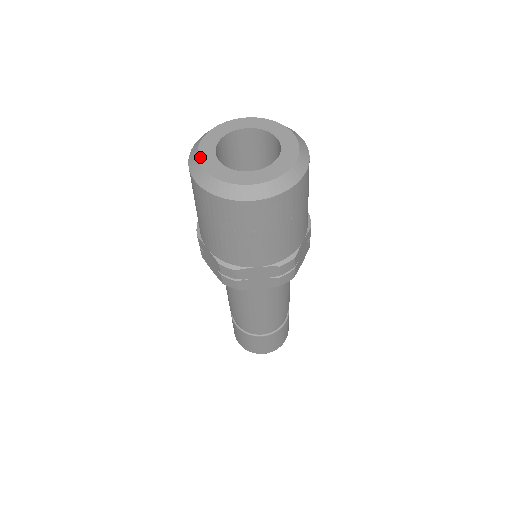
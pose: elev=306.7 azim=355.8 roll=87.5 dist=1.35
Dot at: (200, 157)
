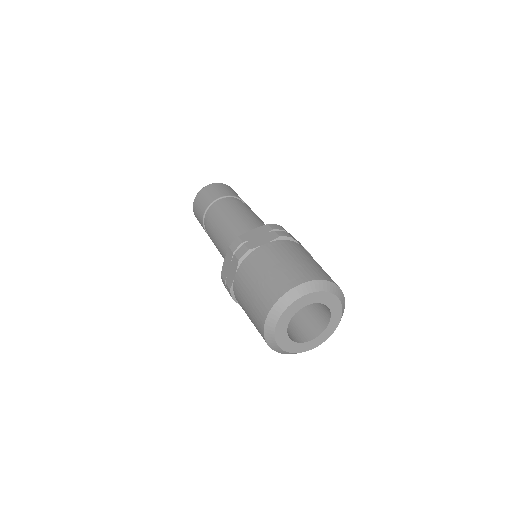
Dot at: (285, 313)
